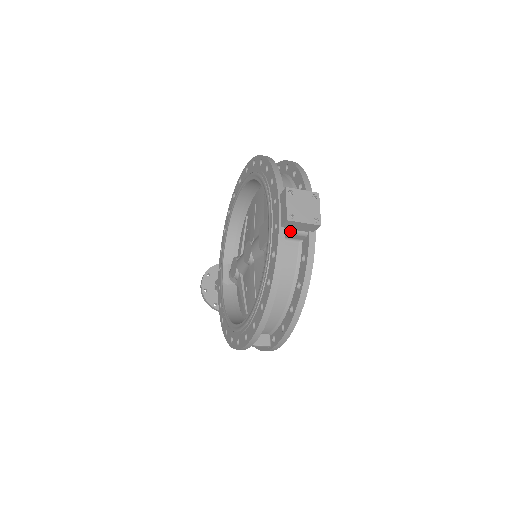
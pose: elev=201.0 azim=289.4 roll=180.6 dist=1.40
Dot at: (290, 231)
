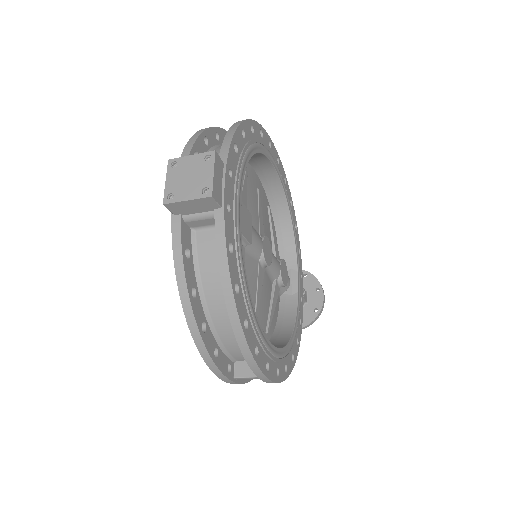
Dot at: (191, 217)
